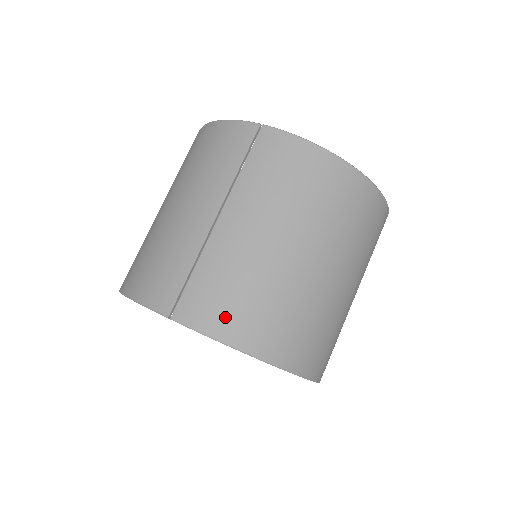
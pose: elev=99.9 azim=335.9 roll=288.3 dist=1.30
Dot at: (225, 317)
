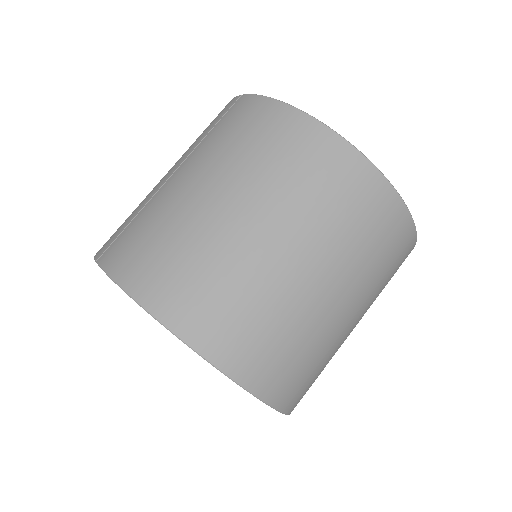
Dot at: (132, 261)
